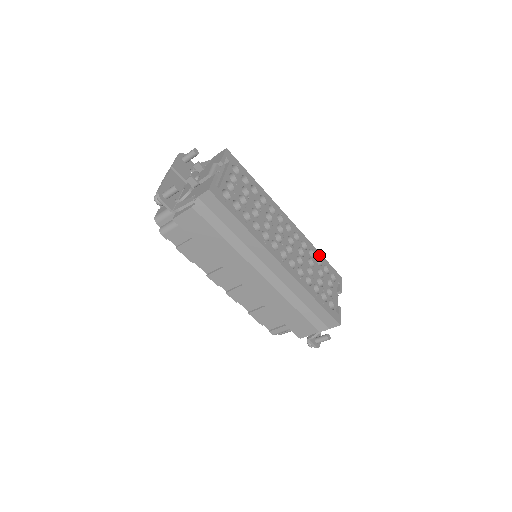
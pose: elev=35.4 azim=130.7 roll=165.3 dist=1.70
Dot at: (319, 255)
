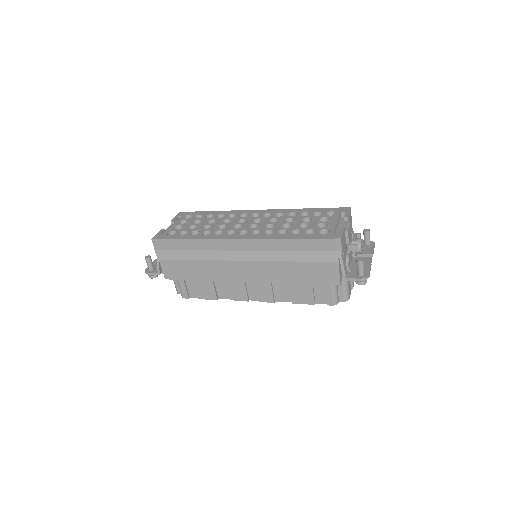
Dot at: (306, 210)
